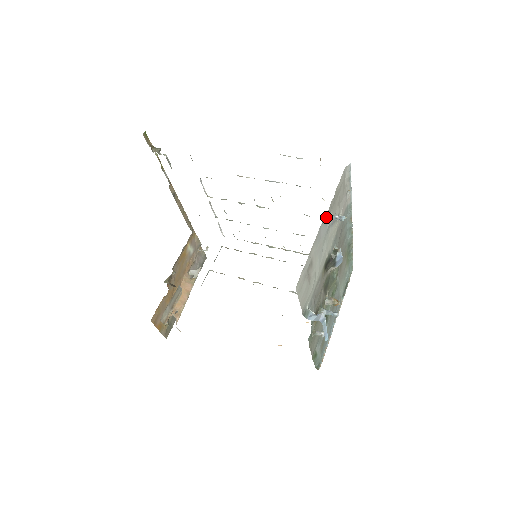
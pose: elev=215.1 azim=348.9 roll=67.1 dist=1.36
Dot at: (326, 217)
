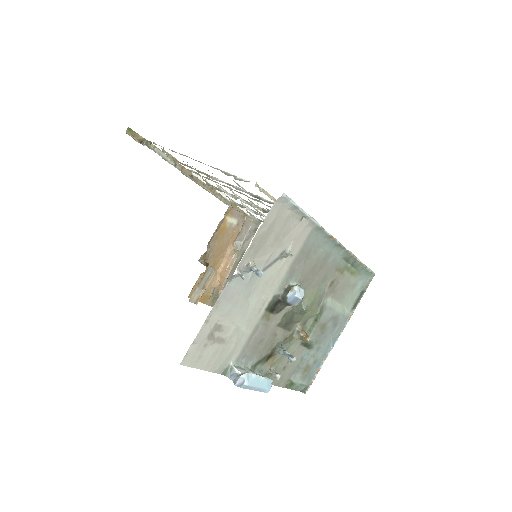
Dot at: (234, 275)
